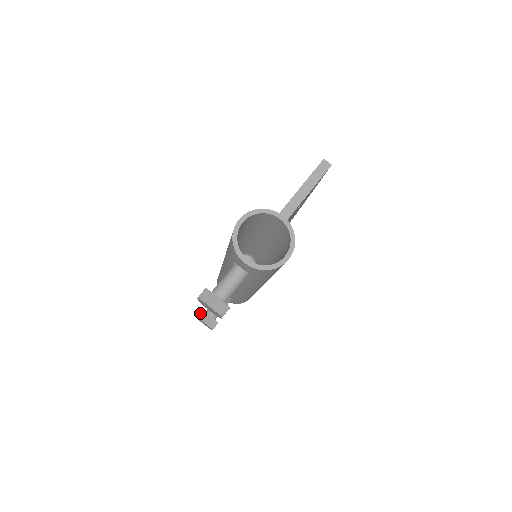
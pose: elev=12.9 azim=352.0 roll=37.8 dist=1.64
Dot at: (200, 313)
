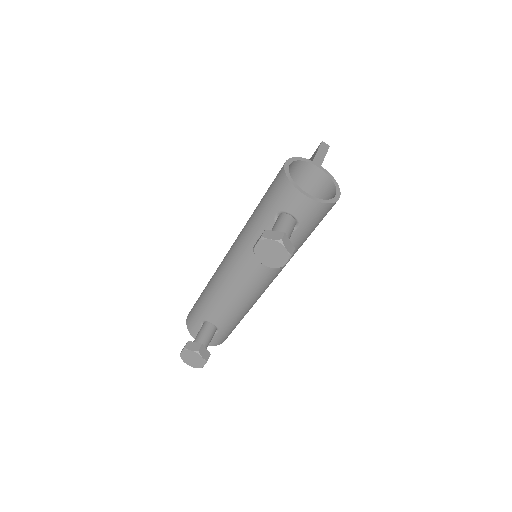
Dot at: (188, 344)
